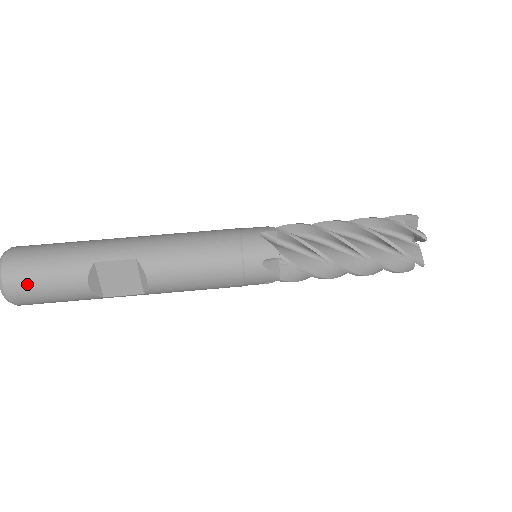
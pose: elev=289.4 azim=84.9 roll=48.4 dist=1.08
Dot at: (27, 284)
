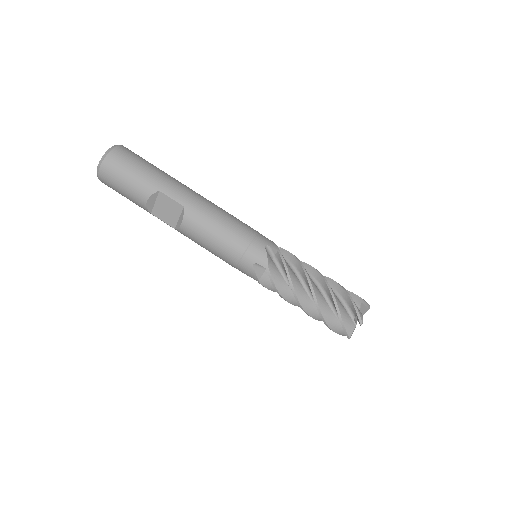
Dot at: (114, 175)
